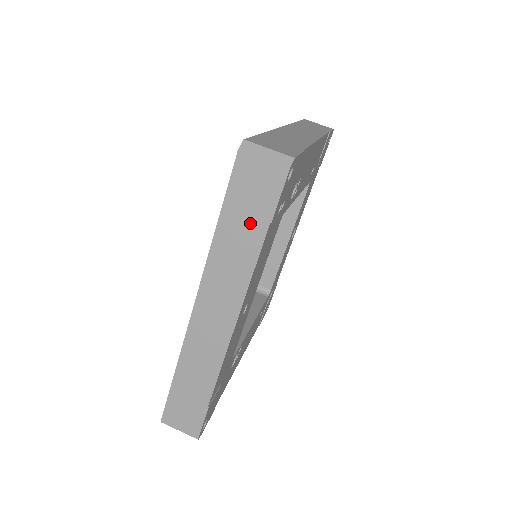
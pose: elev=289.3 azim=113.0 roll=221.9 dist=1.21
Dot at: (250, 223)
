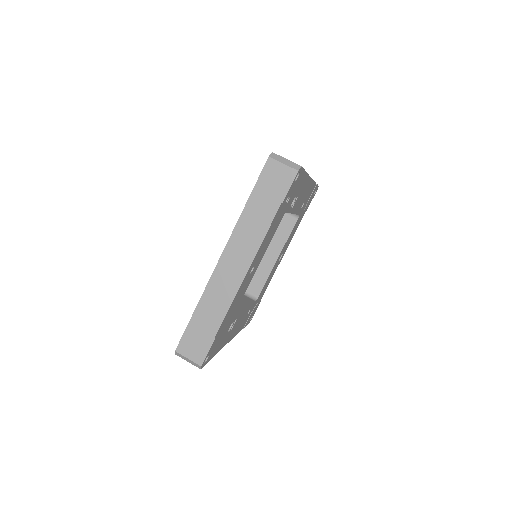
Dot at: (269, 203)
